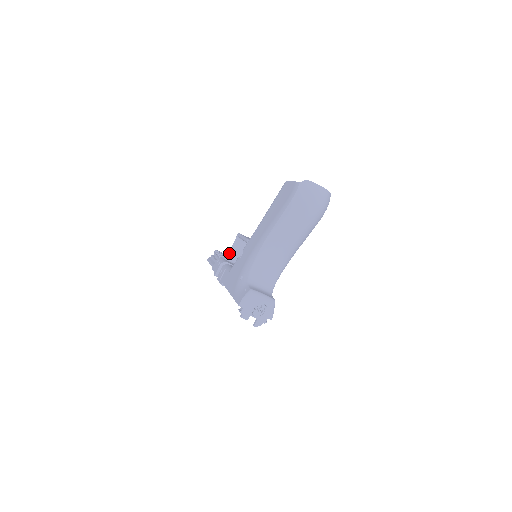
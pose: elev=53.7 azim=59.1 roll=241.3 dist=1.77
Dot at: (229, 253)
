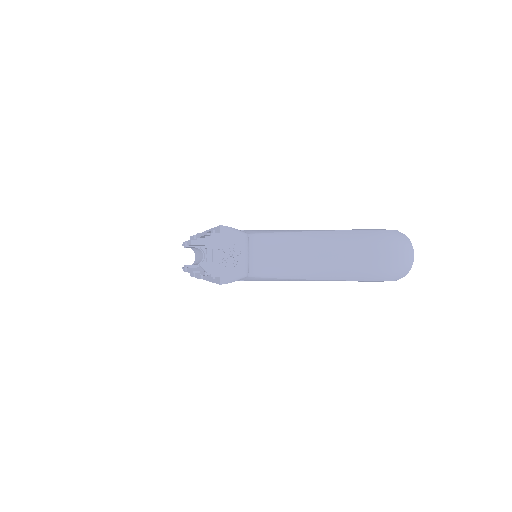
Dot at: occluded
